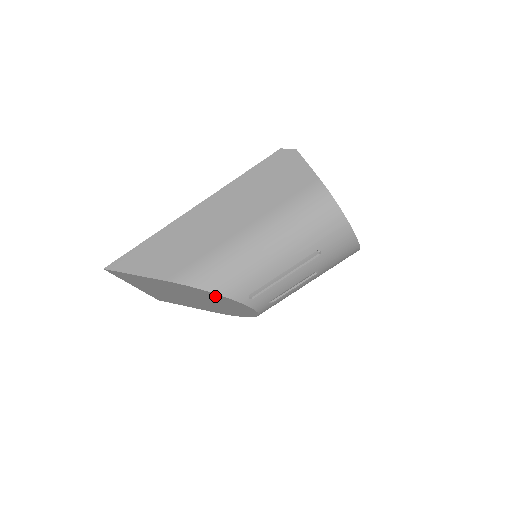
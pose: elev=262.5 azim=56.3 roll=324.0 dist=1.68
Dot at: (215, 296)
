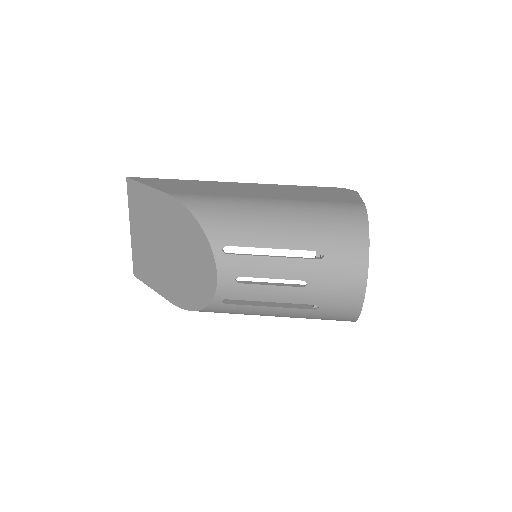
Dot at: (194, 231)
